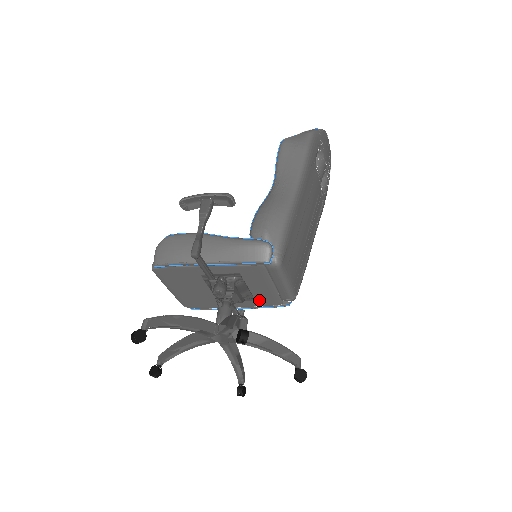
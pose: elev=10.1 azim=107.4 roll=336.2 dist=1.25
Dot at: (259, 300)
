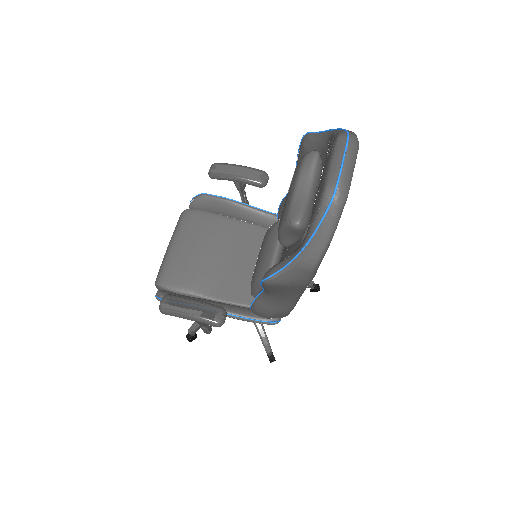
Dot at: occluded
